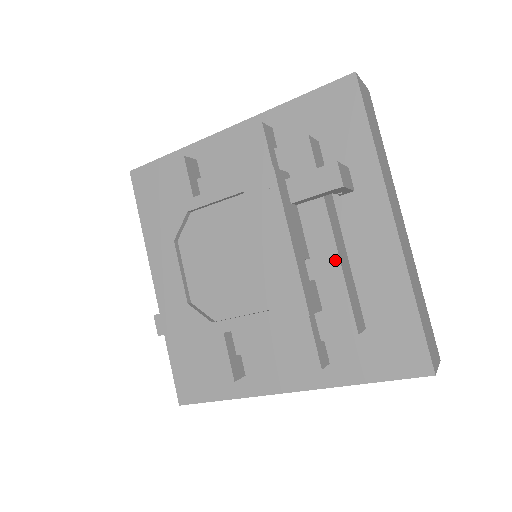
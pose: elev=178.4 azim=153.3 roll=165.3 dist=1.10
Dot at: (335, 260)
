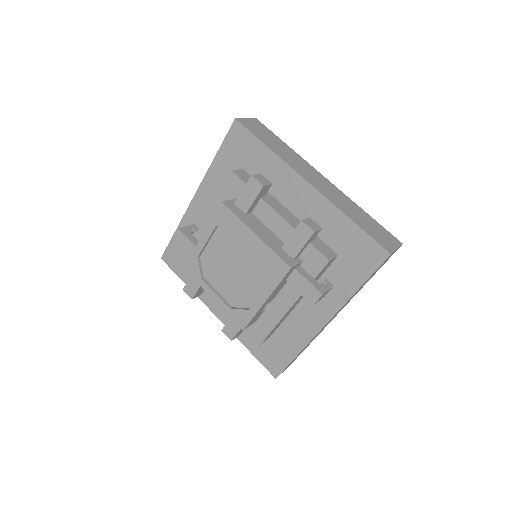
Dot at: (281, 315)
